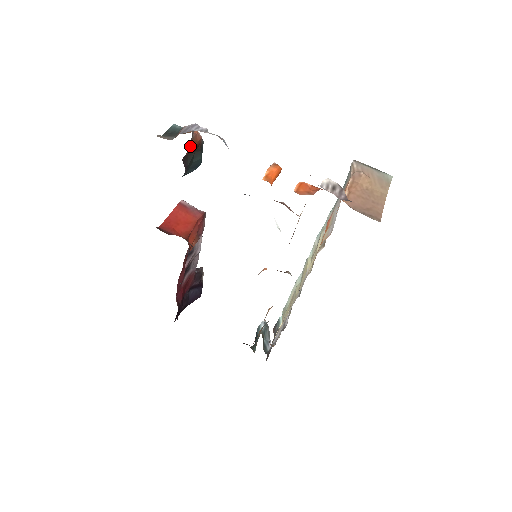
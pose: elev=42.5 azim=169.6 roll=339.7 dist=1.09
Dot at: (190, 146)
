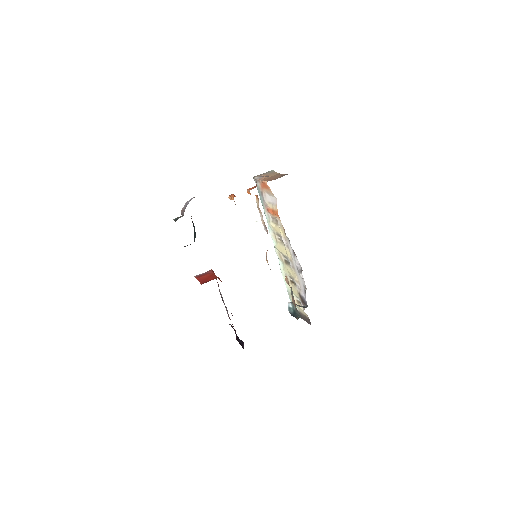
Dot at: occluded
